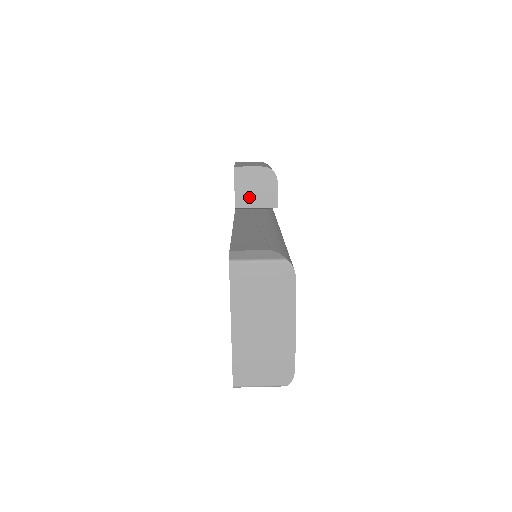
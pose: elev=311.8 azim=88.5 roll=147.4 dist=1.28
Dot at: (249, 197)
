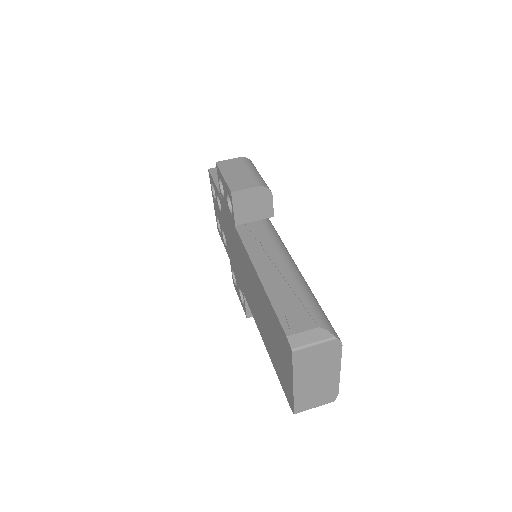
Dot at: (247, 214)
